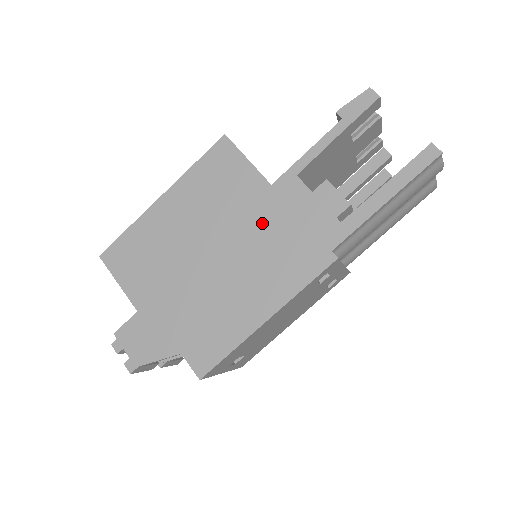
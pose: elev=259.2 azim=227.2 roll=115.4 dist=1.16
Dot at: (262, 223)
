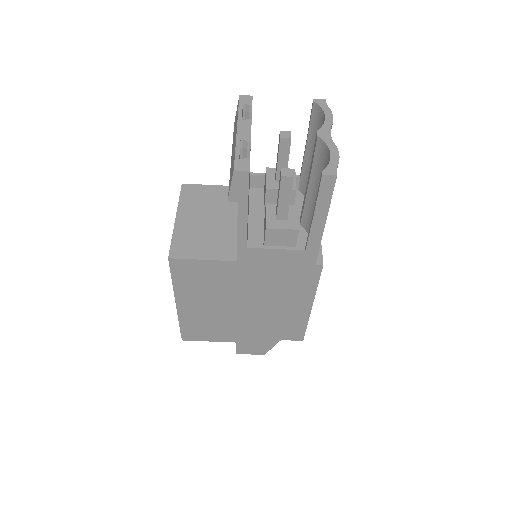
Dot at: (256, 279)
